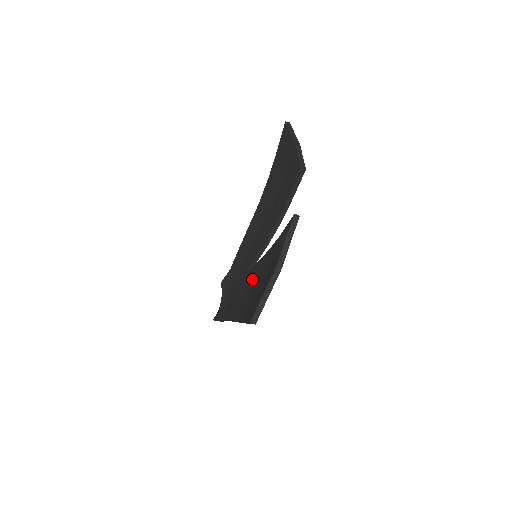
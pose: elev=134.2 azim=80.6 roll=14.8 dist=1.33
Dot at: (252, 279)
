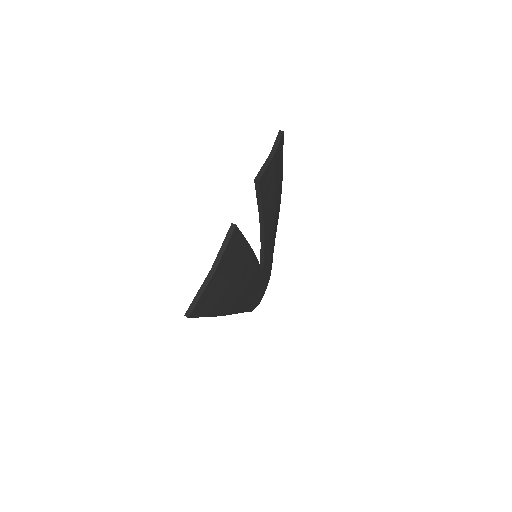
Dot at: occluded
